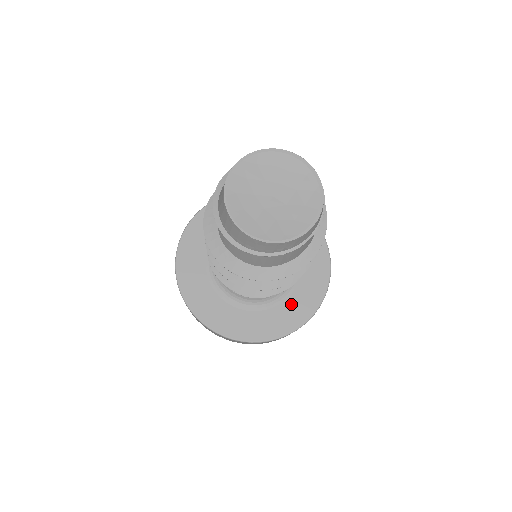
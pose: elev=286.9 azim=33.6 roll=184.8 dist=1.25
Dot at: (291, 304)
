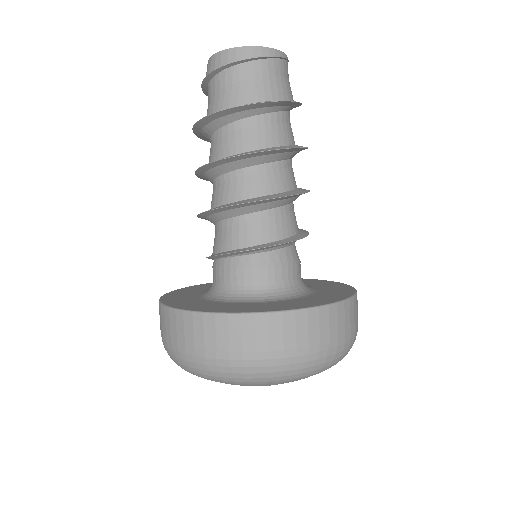
Dot at: (262, 305)
